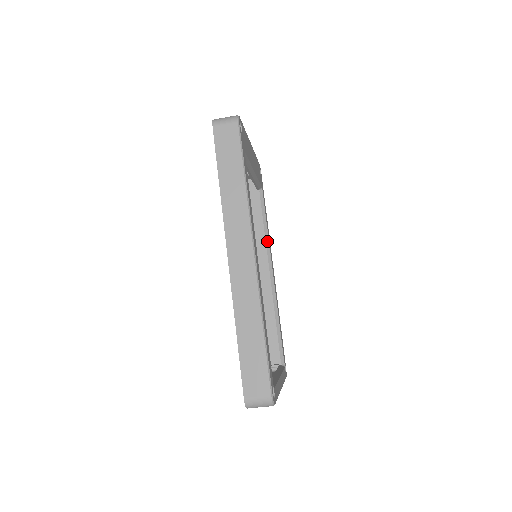
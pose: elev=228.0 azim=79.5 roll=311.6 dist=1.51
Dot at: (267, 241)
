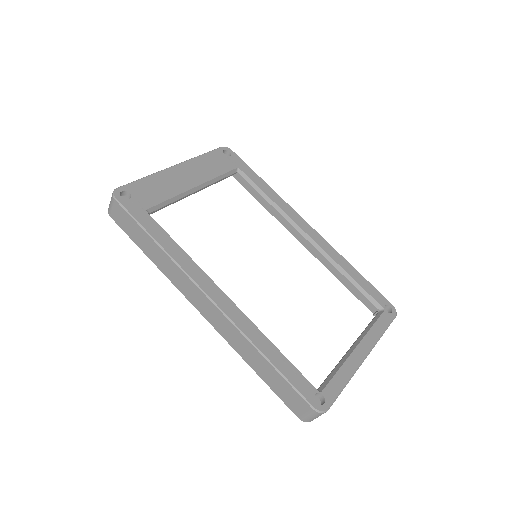
Dot at: (279, 210)
